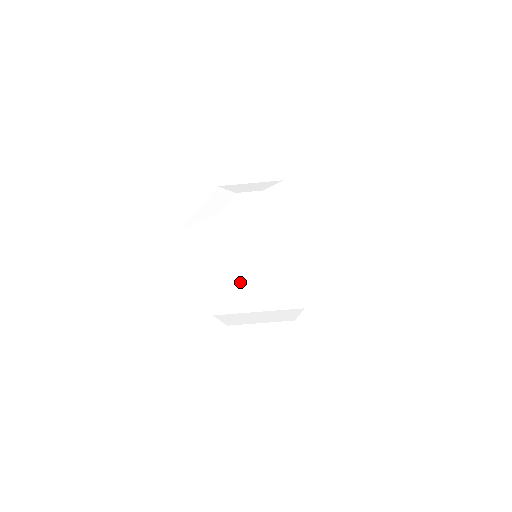
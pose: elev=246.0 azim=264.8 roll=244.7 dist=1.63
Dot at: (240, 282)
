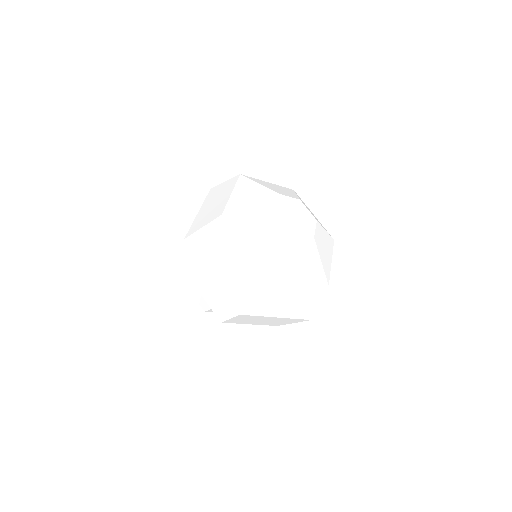
Dot at: (284, 288)
